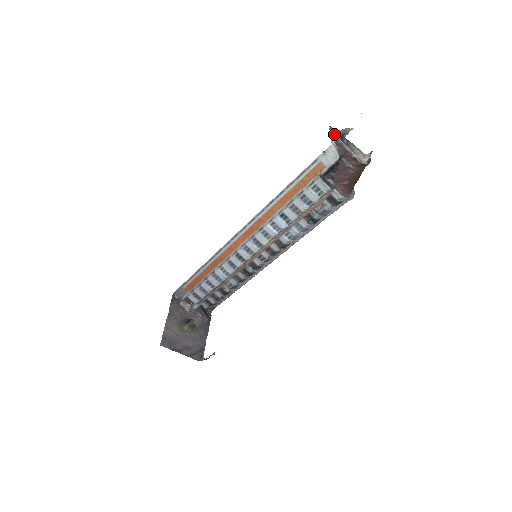
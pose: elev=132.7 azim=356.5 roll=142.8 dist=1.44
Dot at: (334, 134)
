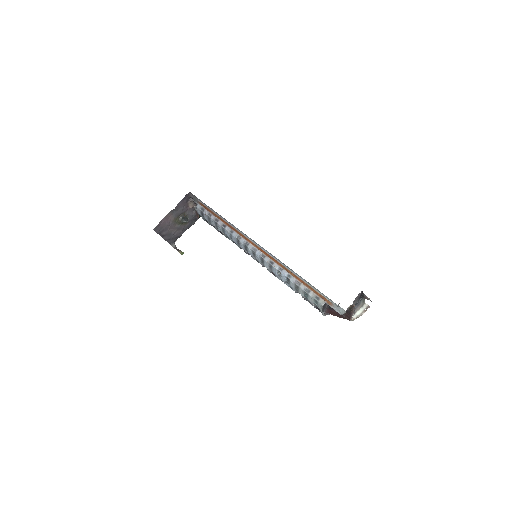
Dot at: occluded
